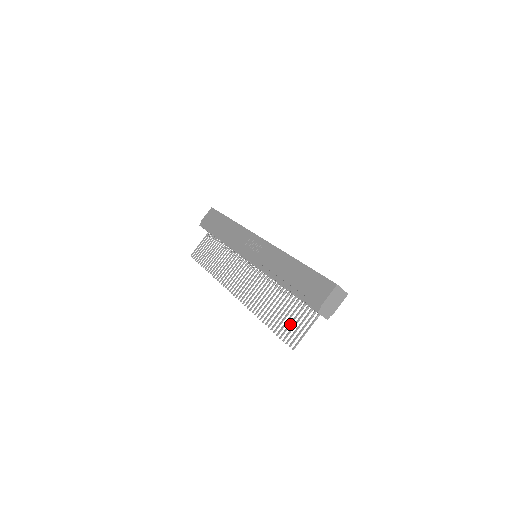
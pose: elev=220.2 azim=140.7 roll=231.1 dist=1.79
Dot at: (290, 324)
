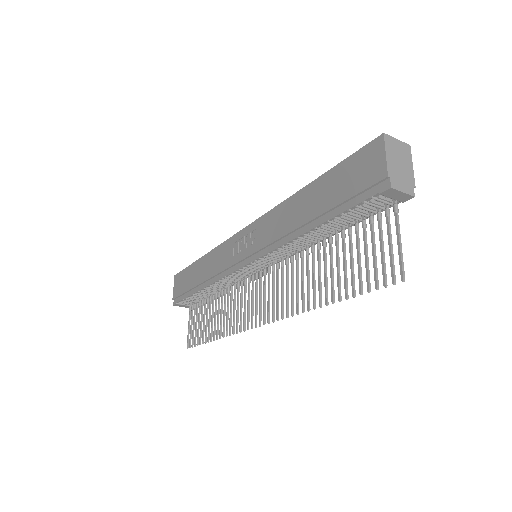
Dot at: (366, 261)
